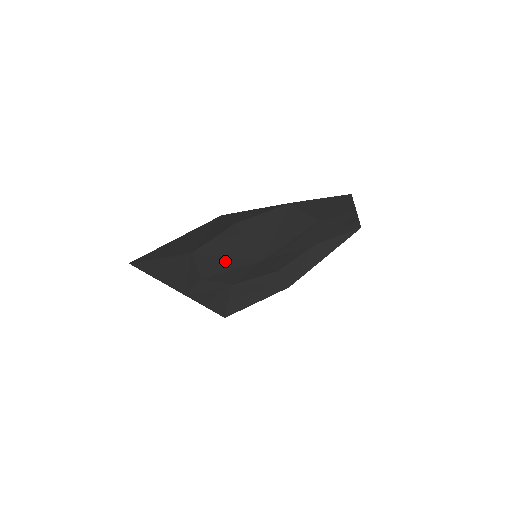
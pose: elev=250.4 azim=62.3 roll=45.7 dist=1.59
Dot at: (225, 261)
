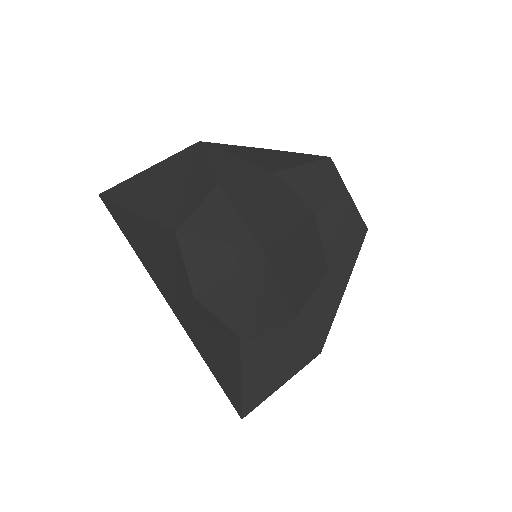
Dot at: (218, 253)
